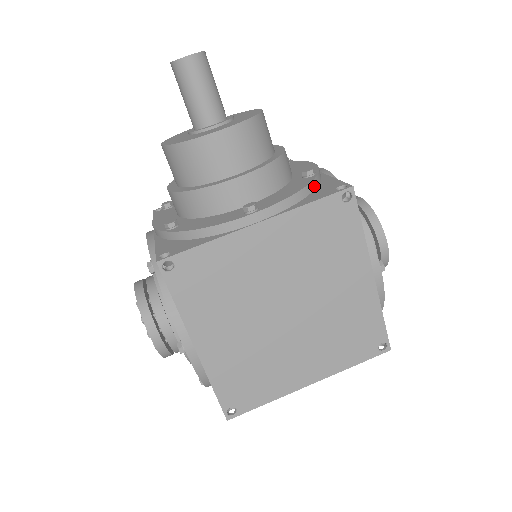
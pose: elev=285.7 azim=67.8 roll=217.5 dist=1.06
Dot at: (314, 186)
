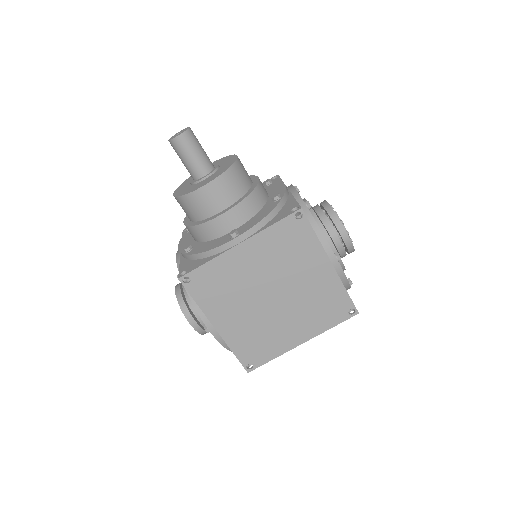
Dot at: (279, 208)
